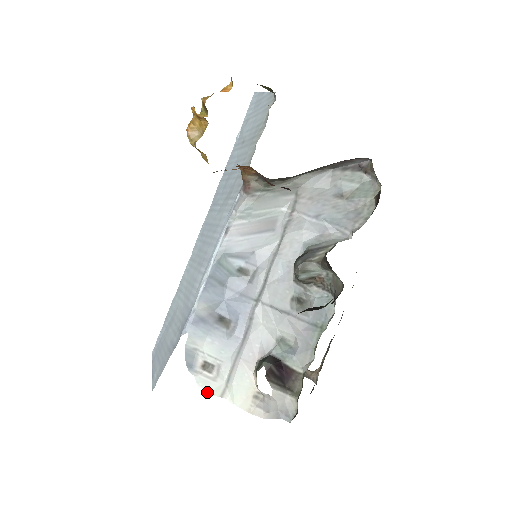
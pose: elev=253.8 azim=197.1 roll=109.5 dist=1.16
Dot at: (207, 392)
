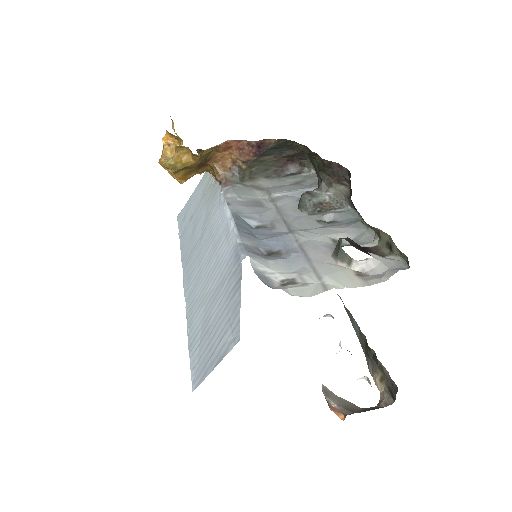
Dot at: (307, 296)
